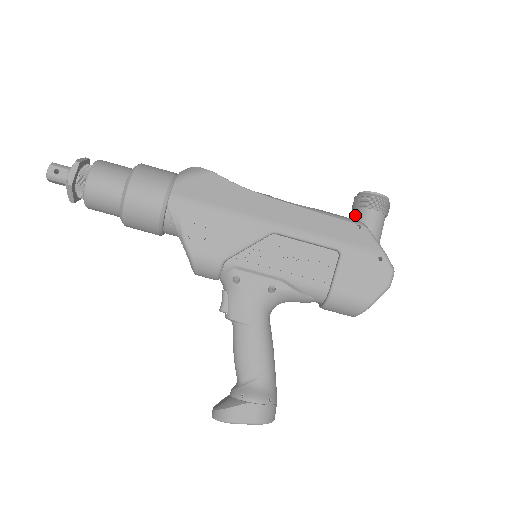
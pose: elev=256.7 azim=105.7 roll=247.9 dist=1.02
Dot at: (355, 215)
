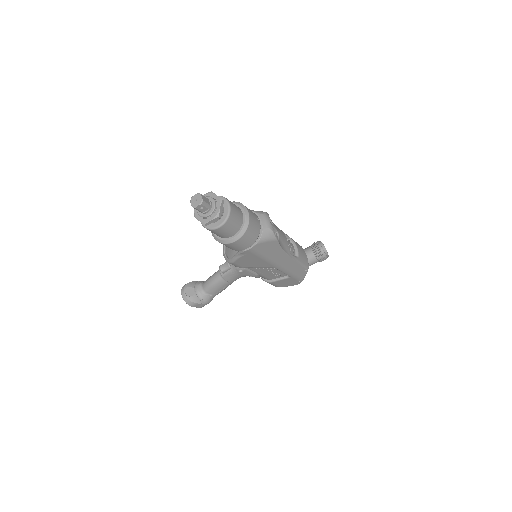
Dot at: (310, 256)
